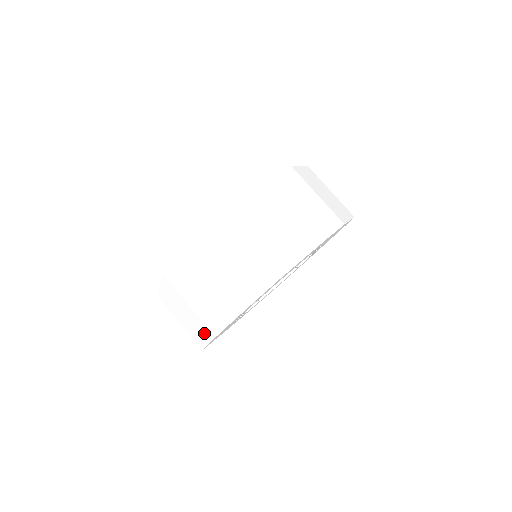
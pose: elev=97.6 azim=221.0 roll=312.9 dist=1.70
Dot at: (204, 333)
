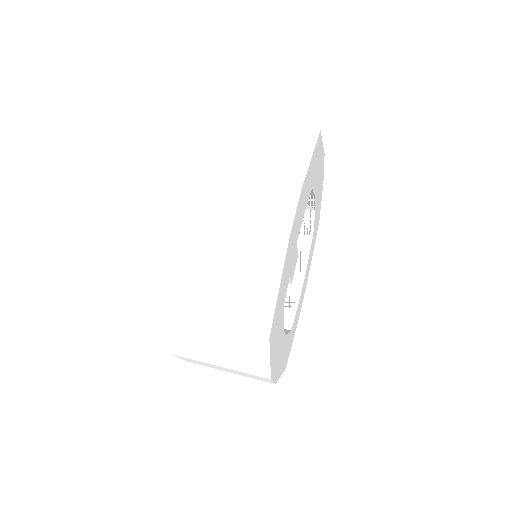
Dot at: (265, 269)
